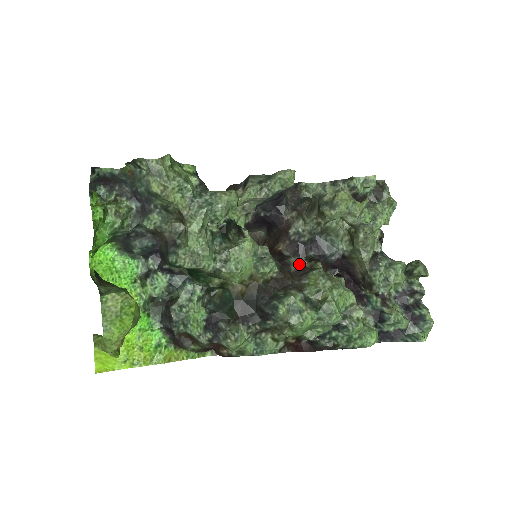
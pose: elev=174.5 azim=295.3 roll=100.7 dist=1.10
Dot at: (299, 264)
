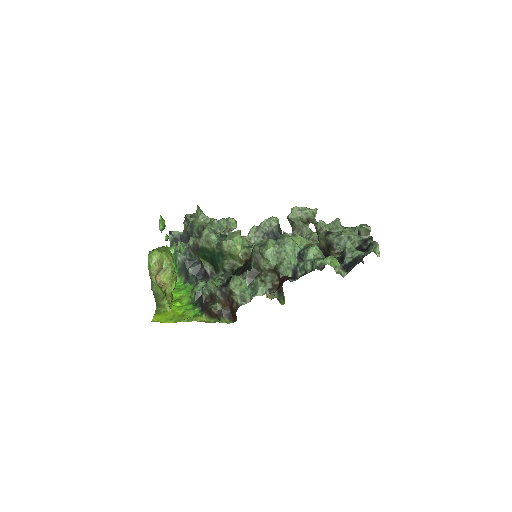
Dot at: occluded
